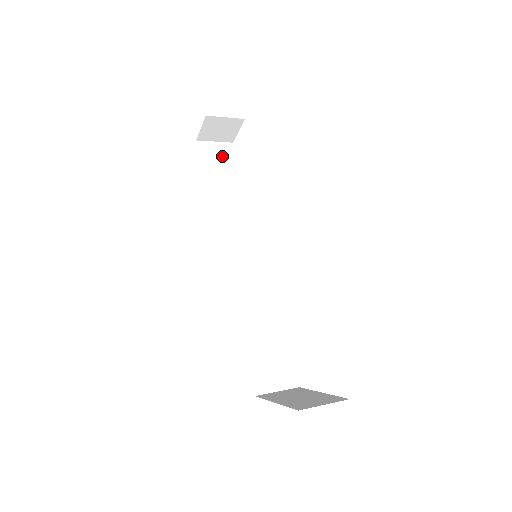
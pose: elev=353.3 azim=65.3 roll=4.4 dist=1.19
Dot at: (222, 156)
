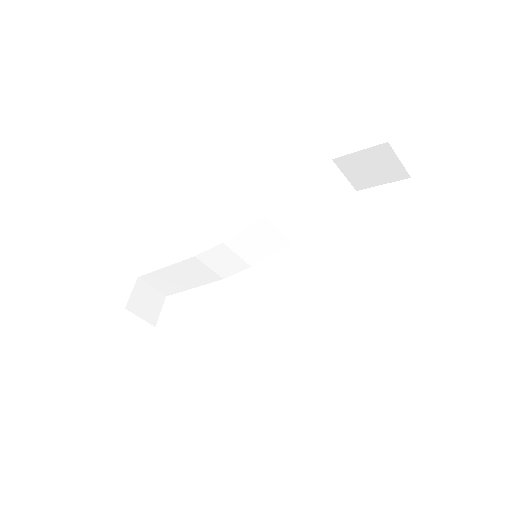
Dot at: occluded
